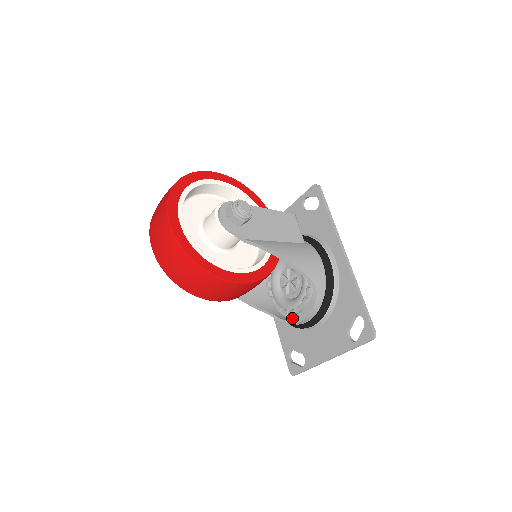
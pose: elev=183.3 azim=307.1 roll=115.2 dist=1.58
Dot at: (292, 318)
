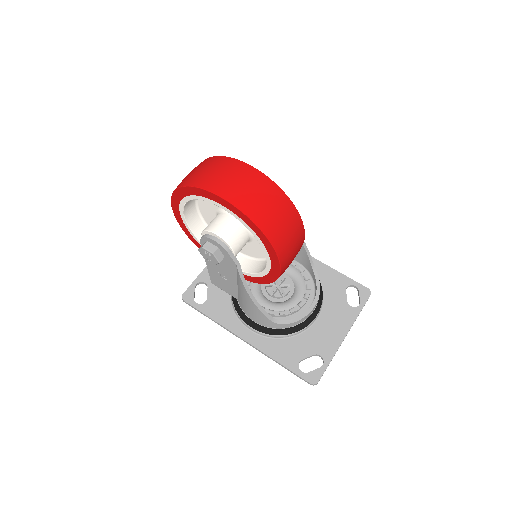
Dot at: occluded
